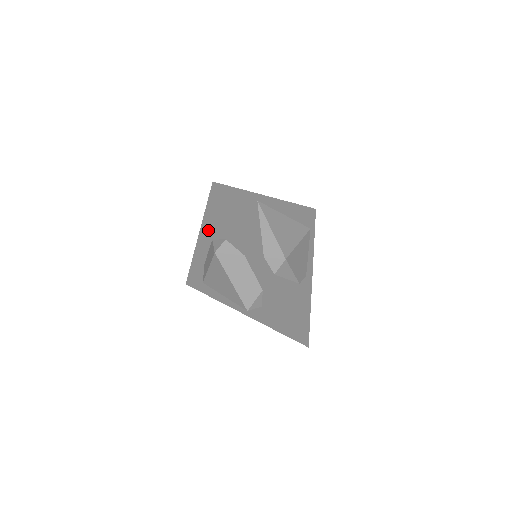
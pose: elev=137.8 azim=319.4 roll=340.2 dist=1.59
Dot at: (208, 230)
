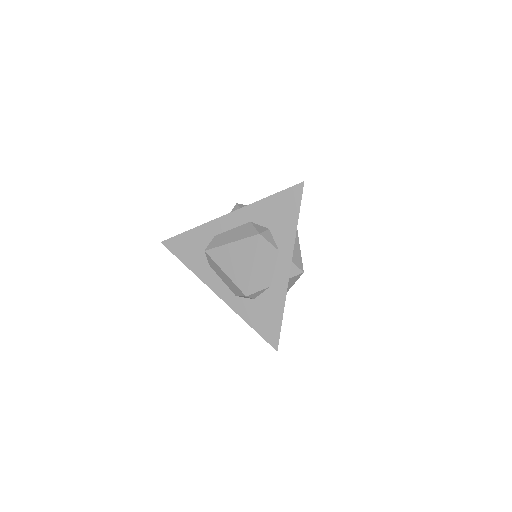
Dot at: (254, 212)
